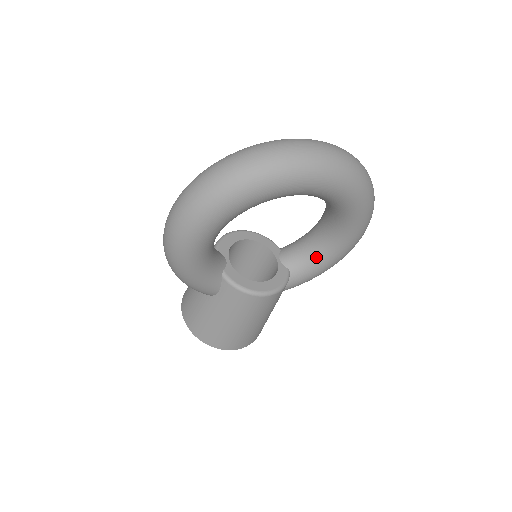
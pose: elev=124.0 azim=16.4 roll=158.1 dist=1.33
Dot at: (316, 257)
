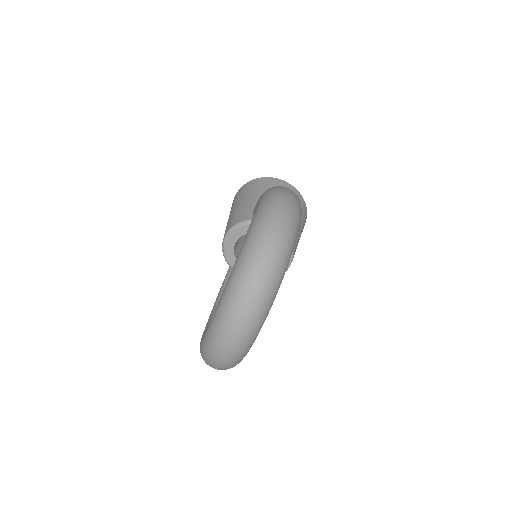
Dot at: occluded
